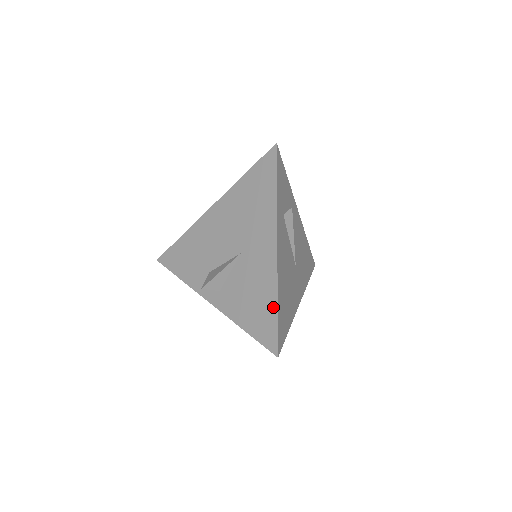
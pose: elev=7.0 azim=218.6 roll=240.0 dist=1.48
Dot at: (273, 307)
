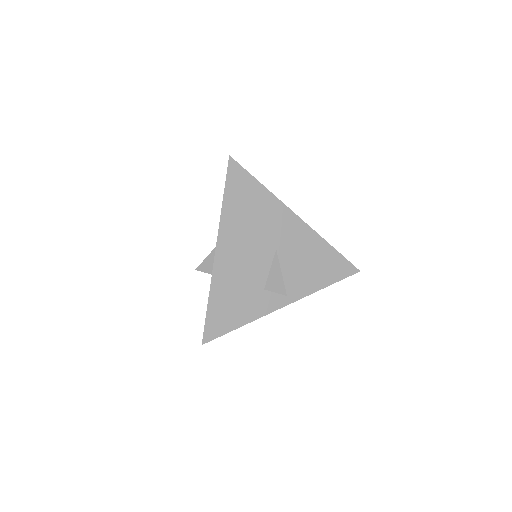
Dot at: (331, 251)
